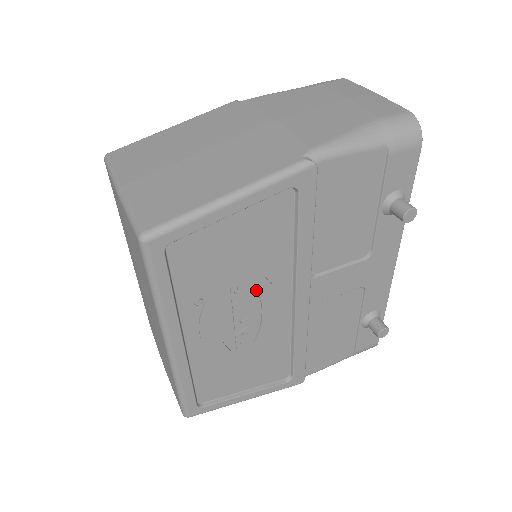
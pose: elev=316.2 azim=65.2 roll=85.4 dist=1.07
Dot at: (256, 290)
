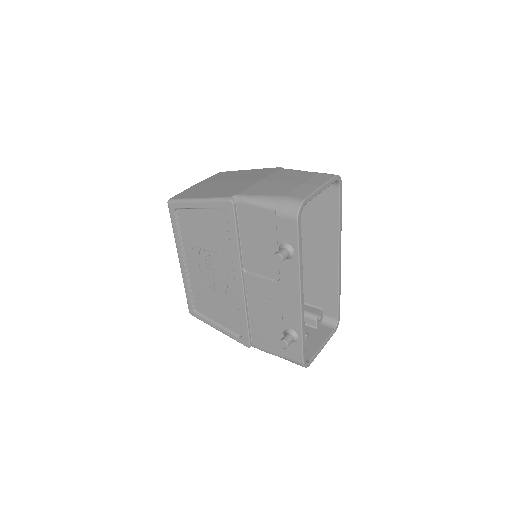
Dot at: (215, 258)
